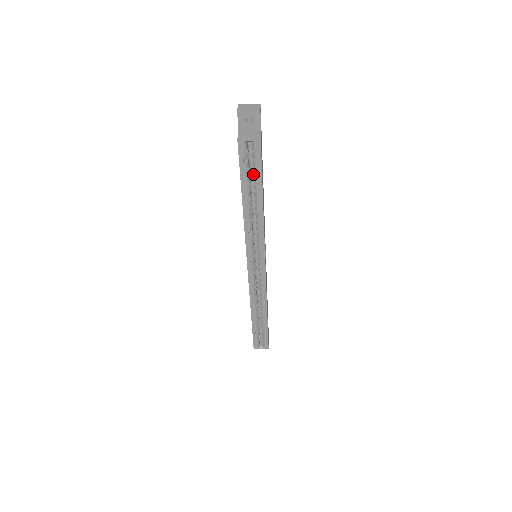
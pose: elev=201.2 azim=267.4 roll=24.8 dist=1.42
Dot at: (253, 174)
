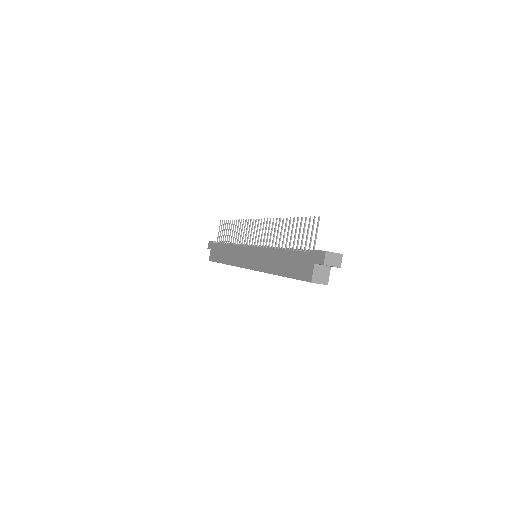
Dot at: occluded
